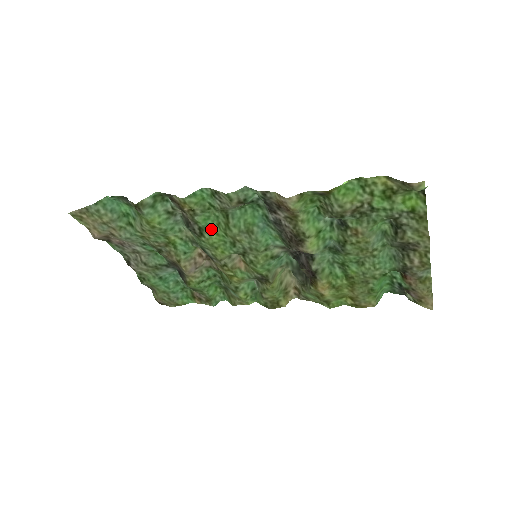
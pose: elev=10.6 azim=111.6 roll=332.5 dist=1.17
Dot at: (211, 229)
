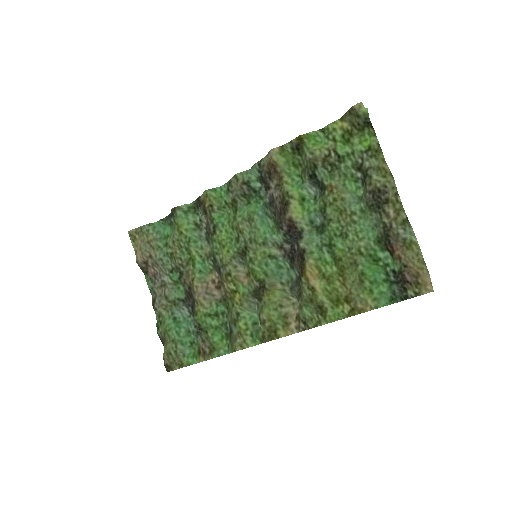
Dot at: (223, 226)
